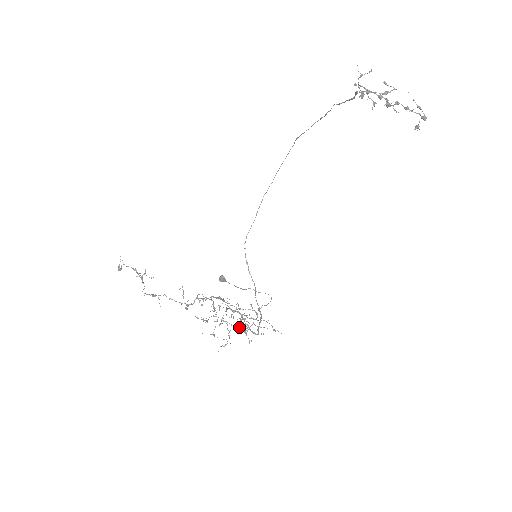
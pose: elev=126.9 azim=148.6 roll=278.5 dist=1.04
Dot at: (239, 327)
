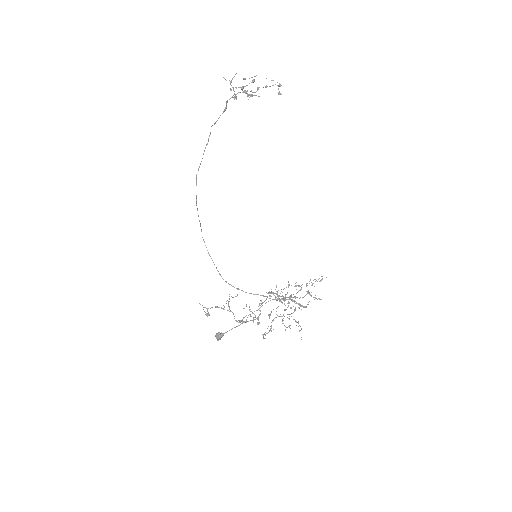
Dot at: occluded
